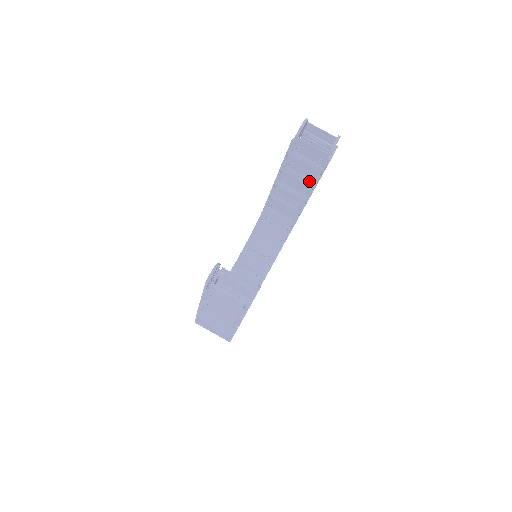
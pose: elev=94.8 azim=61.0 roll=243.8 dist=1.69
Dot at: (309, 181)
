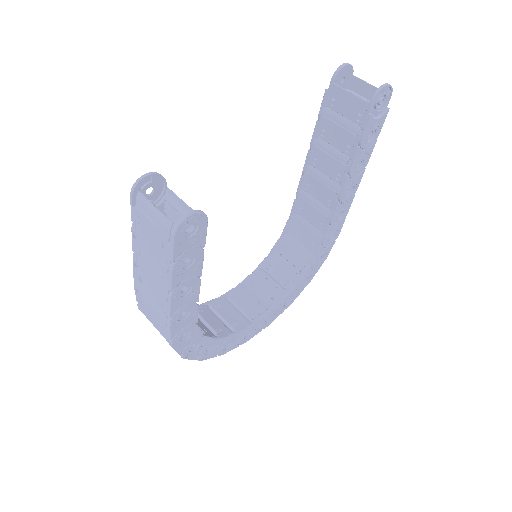
Dot at: (345, 159)
